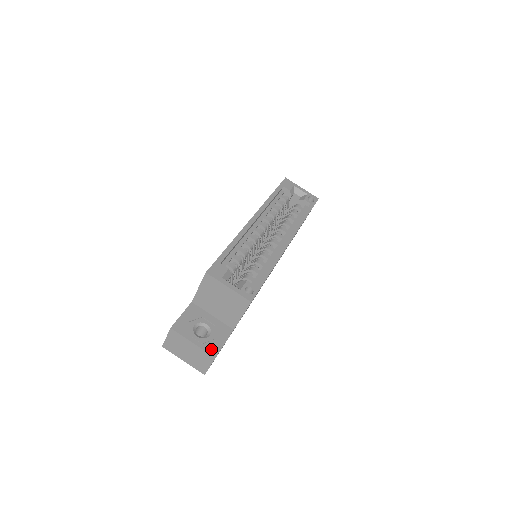
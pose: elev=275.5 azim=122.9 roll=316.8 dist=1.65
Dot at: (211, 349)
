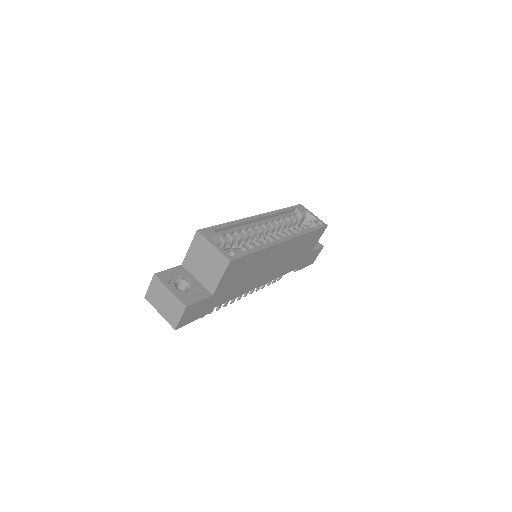
Dot at: (185, 300)
